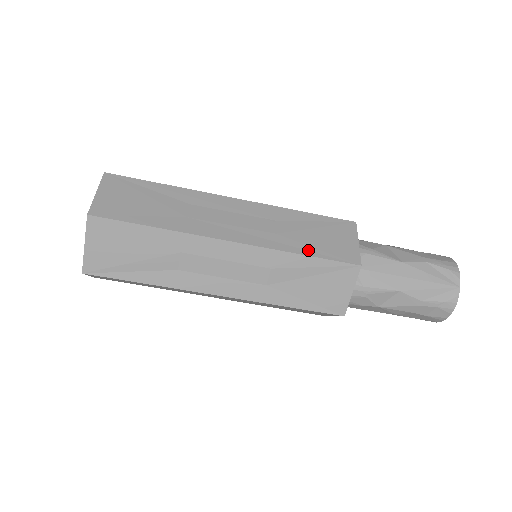
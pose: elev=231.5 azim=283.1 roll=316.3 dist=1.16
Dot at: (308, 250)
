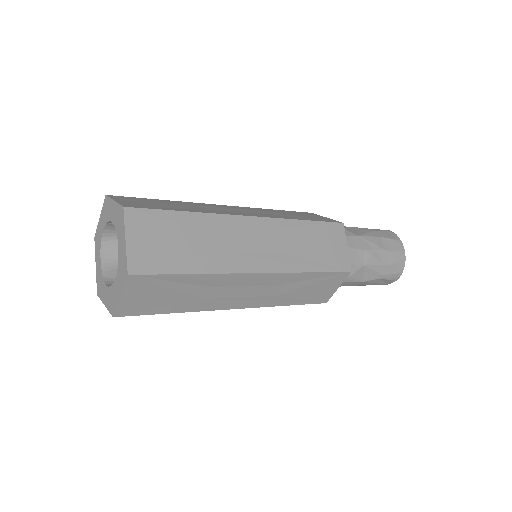
Dot at: (294, 302)
